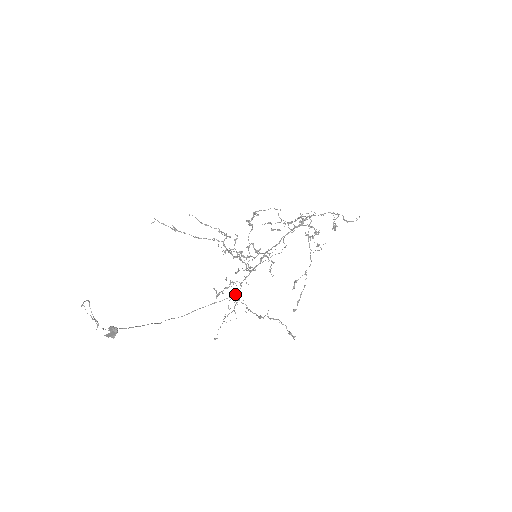
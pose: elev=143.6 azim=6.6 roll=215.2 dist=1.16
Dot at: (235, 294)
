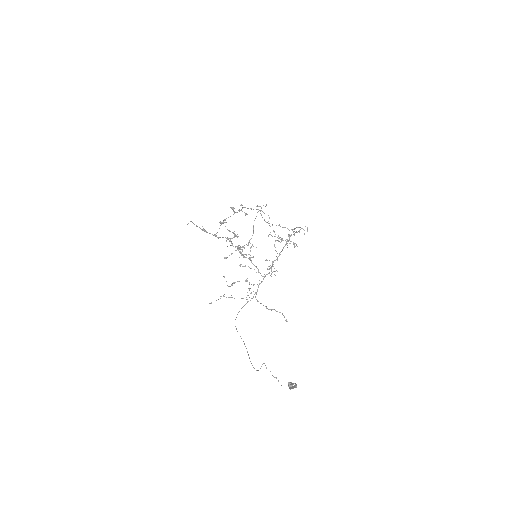
Dot at: (255, 293)
